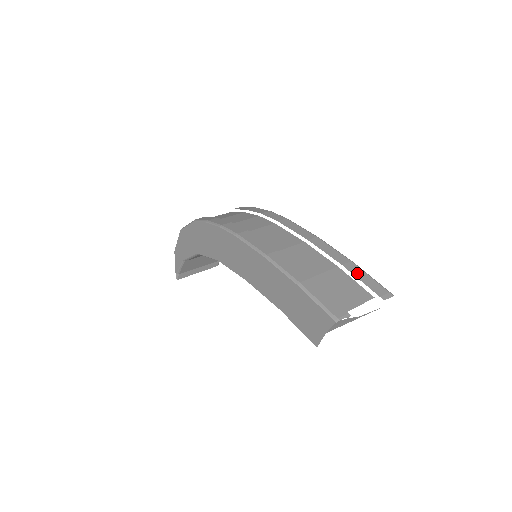
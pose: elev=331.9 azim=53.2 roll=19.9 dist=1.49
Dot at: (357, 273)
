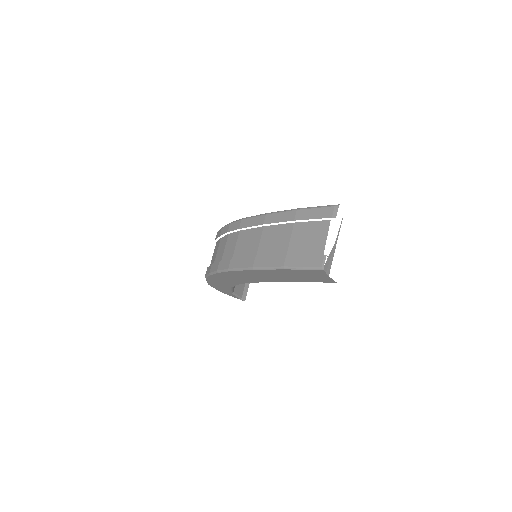
Dot at: (306, 216)
